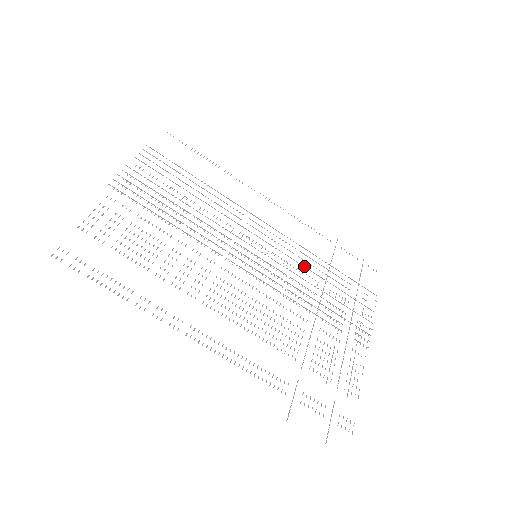
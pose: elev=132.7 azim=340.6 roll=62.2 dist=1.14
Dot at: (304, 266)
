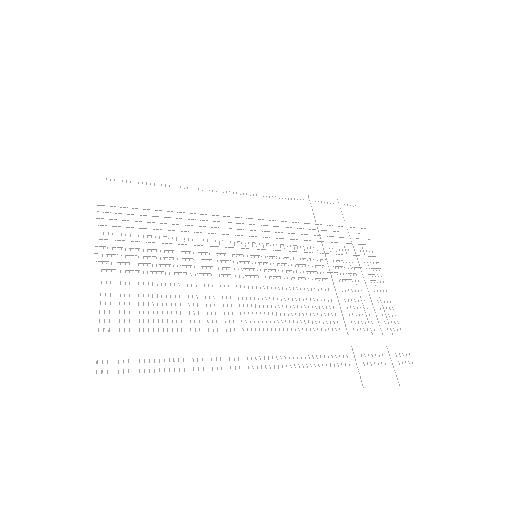
Dot at: occluded
